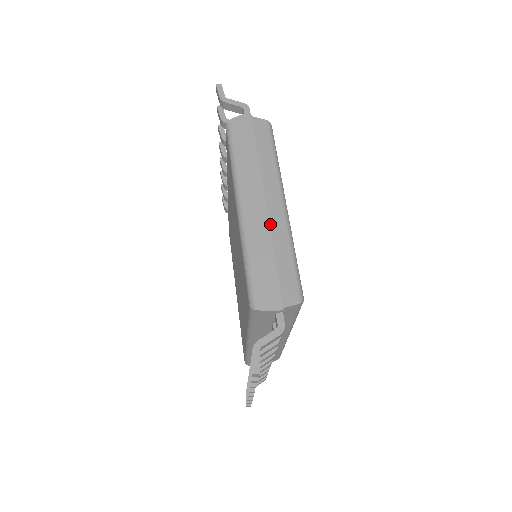
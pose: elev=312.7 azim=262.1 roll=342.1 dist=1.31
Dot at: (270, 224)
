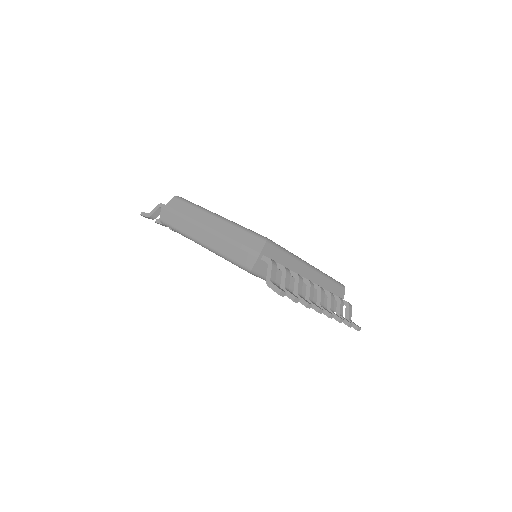
Dot at: (219, 231)
